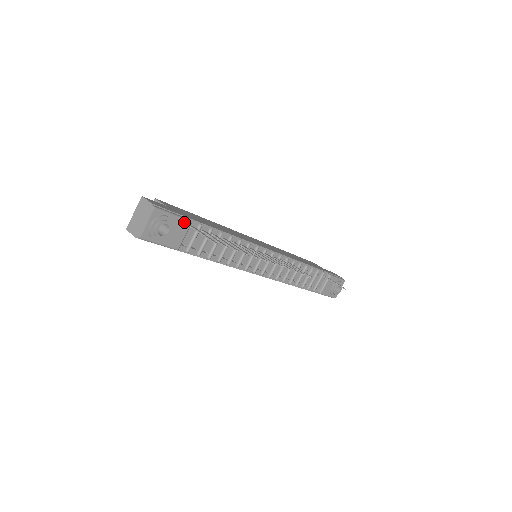
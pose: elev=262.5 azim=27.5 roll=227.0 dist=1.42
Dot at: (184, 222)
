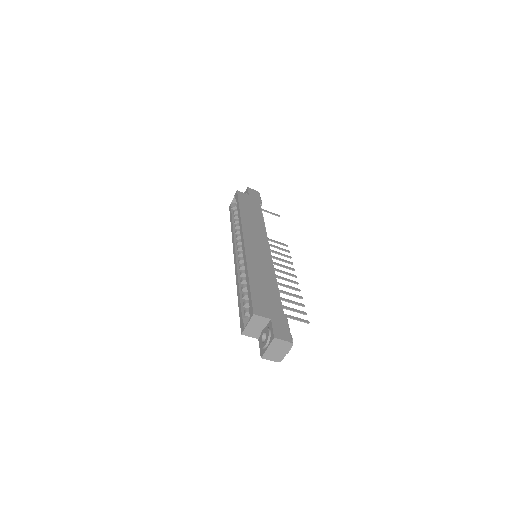
Dot at: (287, 323)
